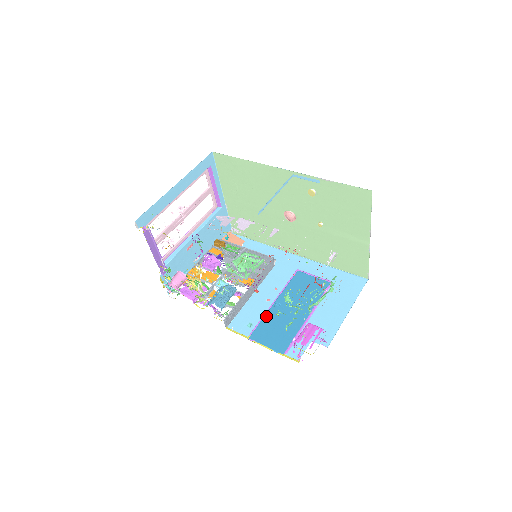
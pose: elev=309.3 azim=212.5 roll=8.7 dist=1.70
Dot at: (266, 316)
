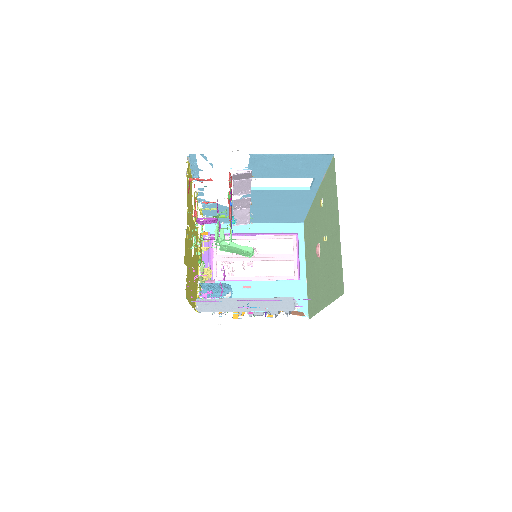
Dot at: occluded
